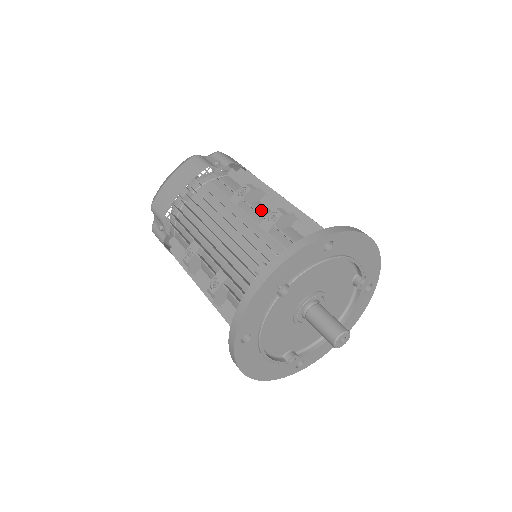
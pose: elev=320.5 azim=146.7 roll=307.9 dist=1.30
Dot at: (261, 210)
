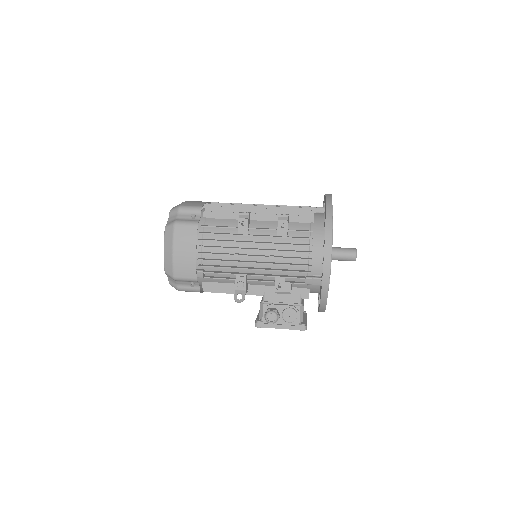
Dot at: occluded
